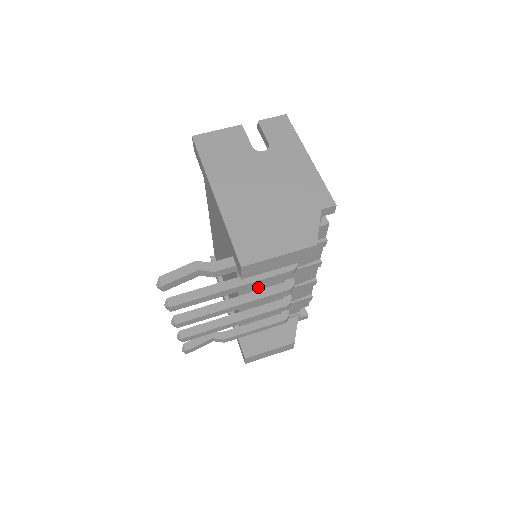
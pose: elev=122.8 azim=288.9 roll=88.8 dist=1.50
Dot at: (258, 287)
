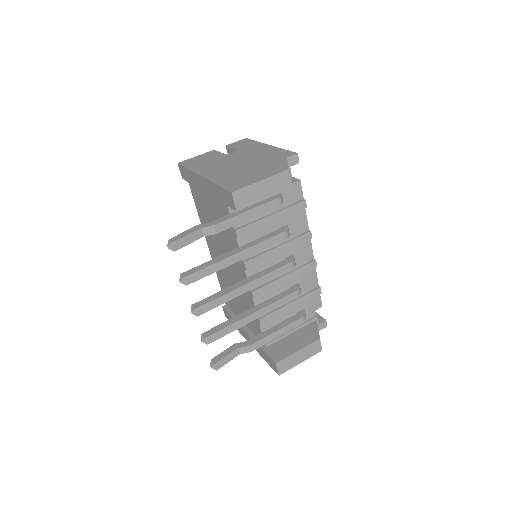
Dot at: (263, 269)
